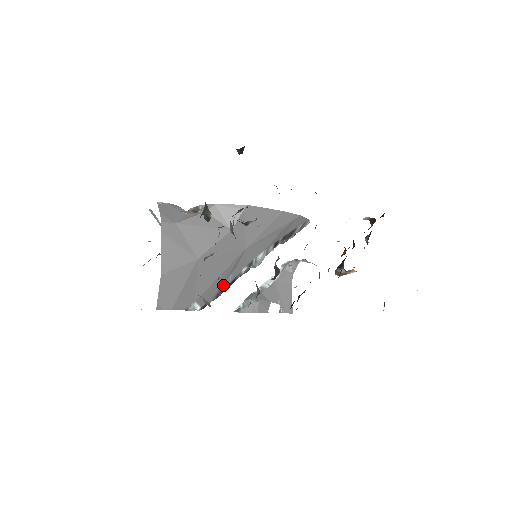
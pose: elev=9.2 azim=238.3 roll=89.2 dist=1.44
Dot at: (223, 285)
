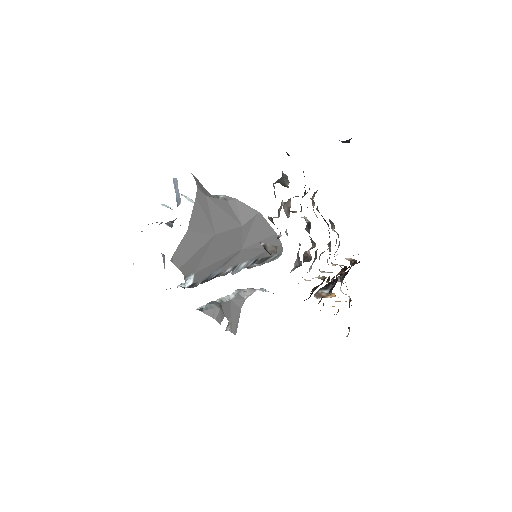
Dot at: (213, 273)
